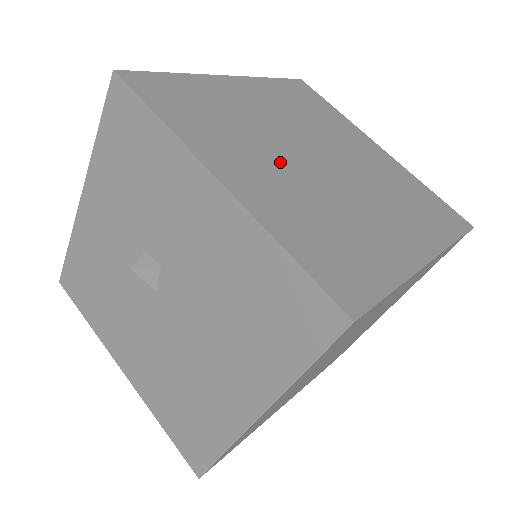
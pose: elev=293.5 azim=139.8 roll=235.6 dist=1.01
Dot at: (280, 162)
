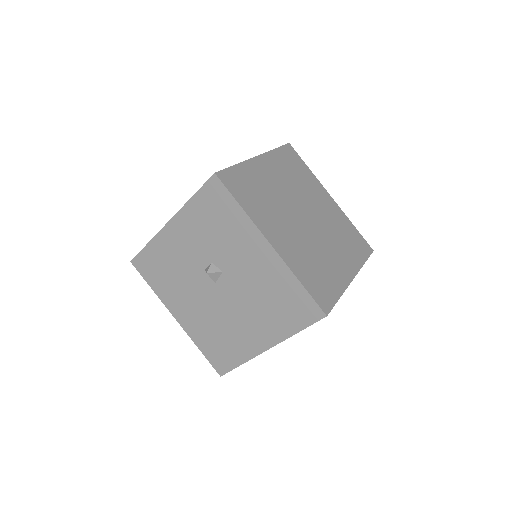
Dot at: (291, 225)
